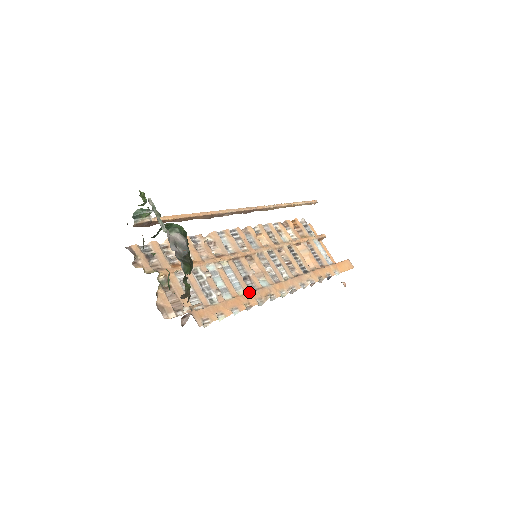
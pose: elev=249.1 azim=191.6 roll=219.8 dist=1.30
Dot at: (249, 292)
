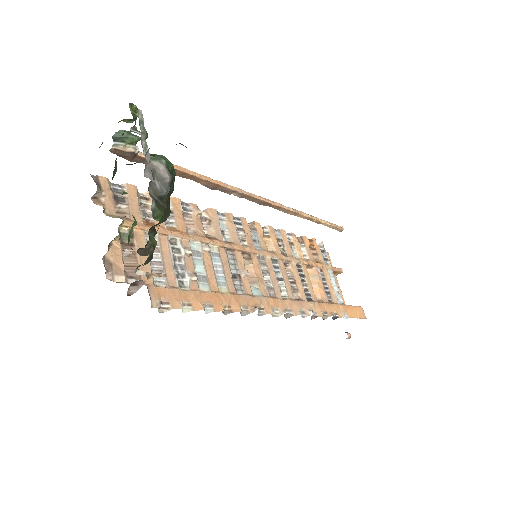
Dot at: (234, 293)
